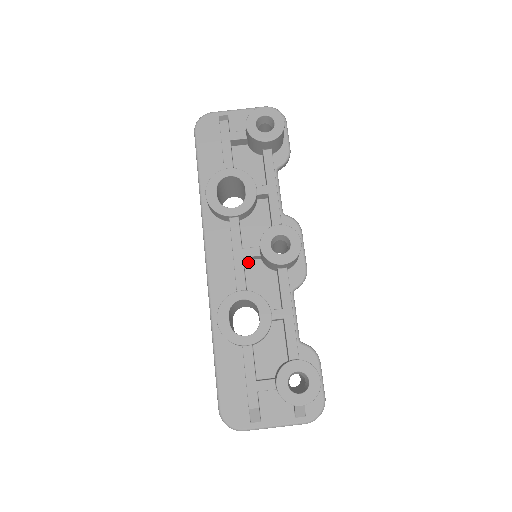
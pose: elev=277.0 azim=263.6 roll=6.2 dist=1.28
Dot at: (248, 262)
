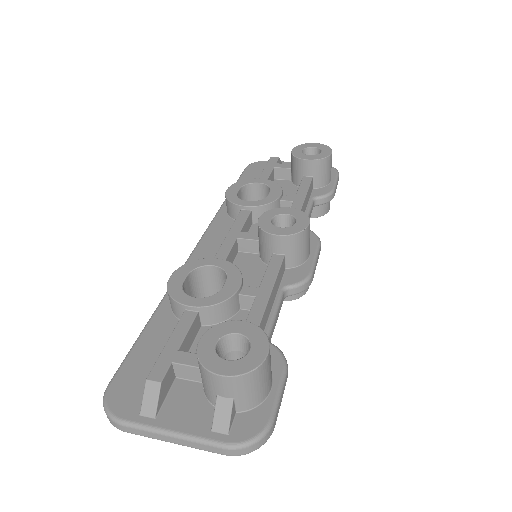
Dot at: (243, 254)
